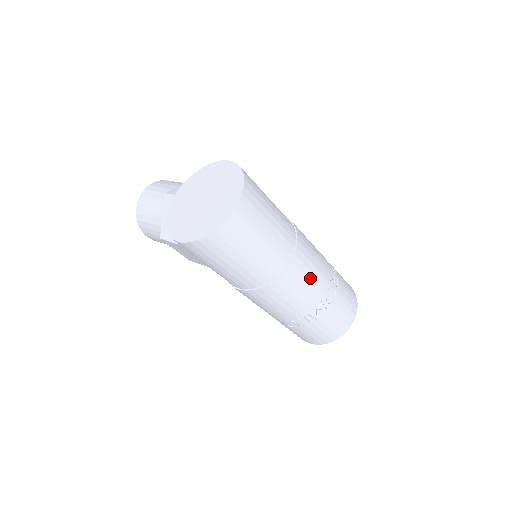
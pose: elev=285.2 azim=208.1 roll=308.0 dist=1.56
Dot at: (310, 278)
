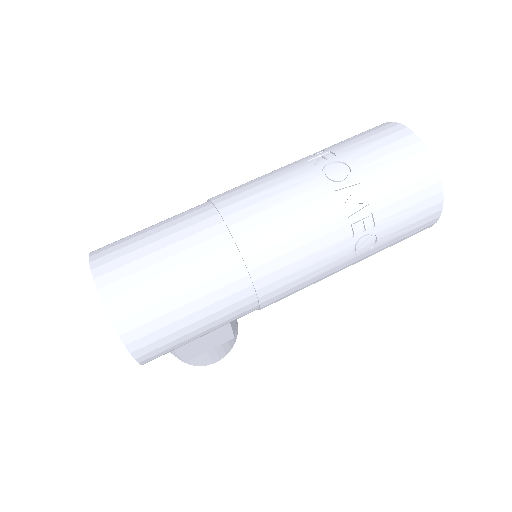
Dot at: (279, 202)
